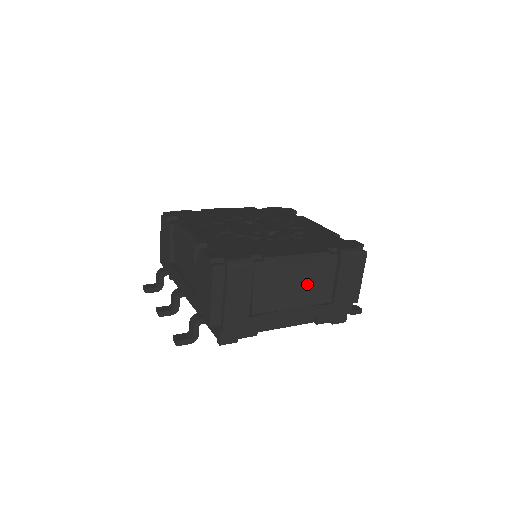
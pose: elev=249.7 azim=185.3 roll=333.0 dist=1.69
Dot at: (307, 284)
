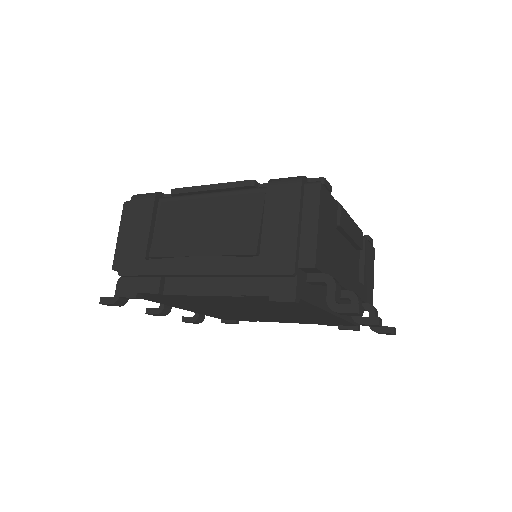
Dot at: (221, 225)
